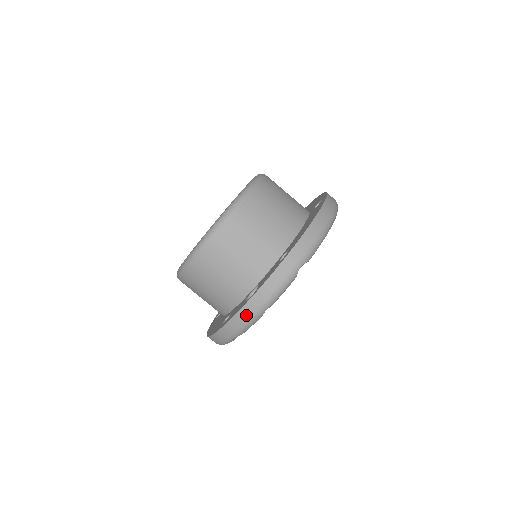
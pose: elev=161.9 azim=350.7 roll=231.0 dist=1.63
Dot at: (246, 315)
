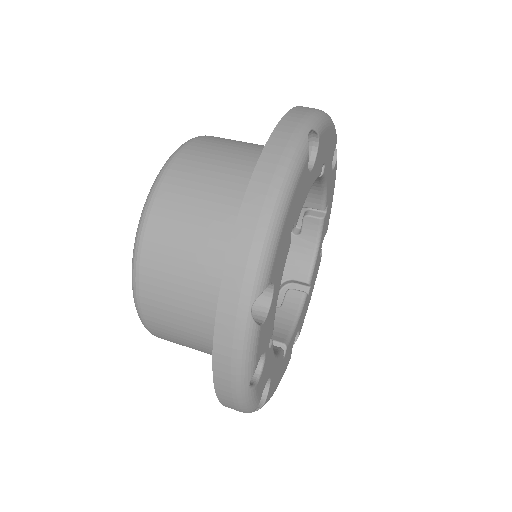
Dot at: (228, 398)
